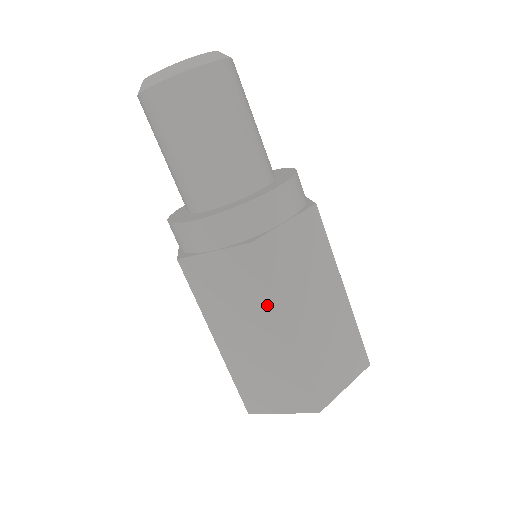
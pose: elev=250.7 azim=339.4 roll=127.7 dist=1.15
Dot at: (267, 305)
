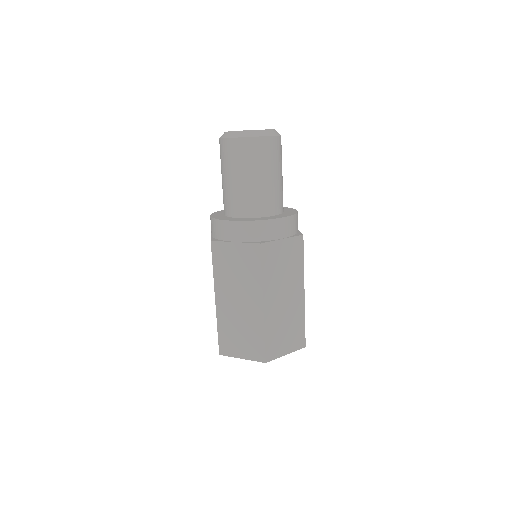
Dot at: (300, 274)
